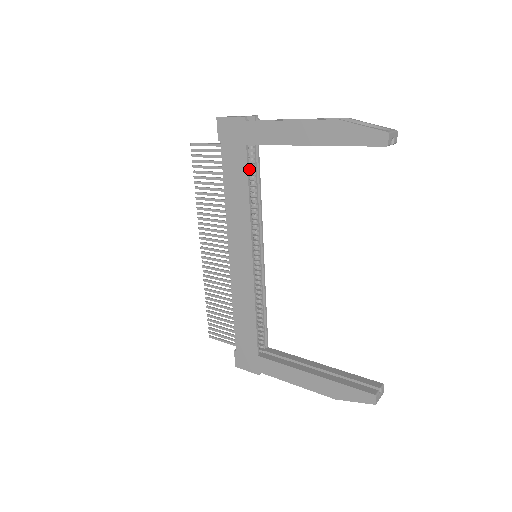
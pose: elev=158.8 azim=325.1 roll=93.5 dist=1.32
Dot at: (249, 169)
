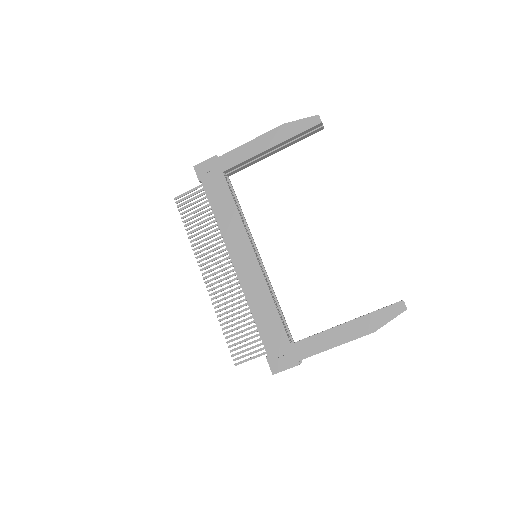
Dot at: occluded
